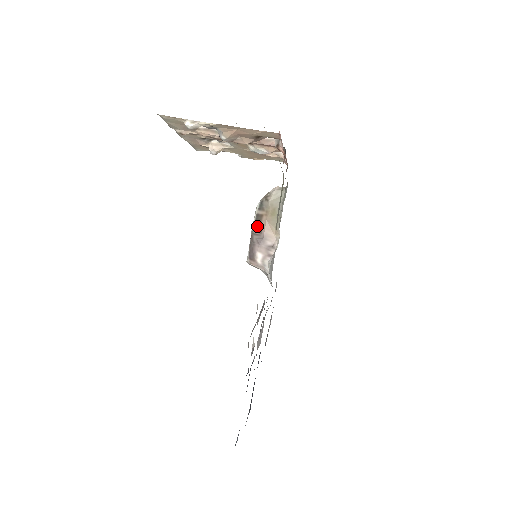
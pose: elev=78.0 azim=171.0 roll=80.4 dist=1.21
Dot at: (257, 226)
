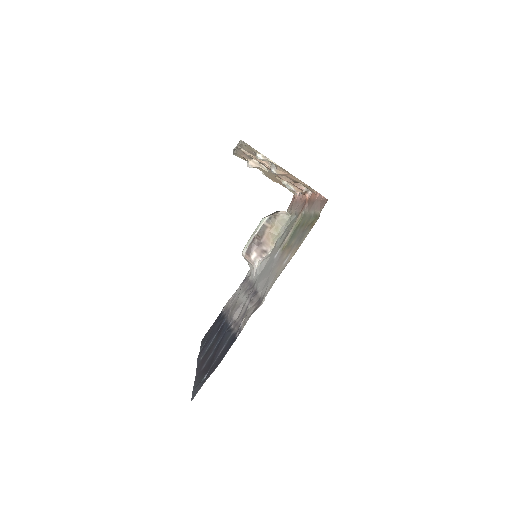
Dot at: (261, 233)
